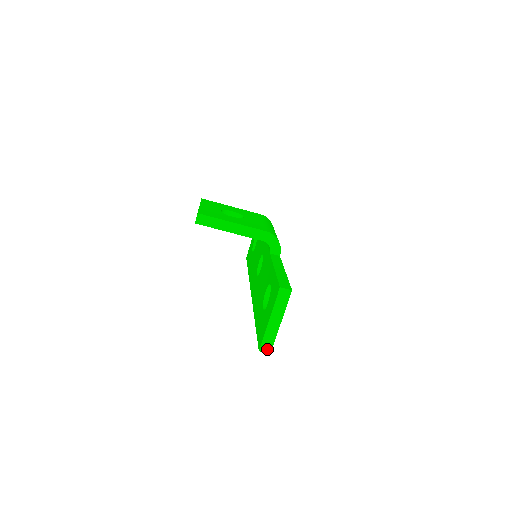
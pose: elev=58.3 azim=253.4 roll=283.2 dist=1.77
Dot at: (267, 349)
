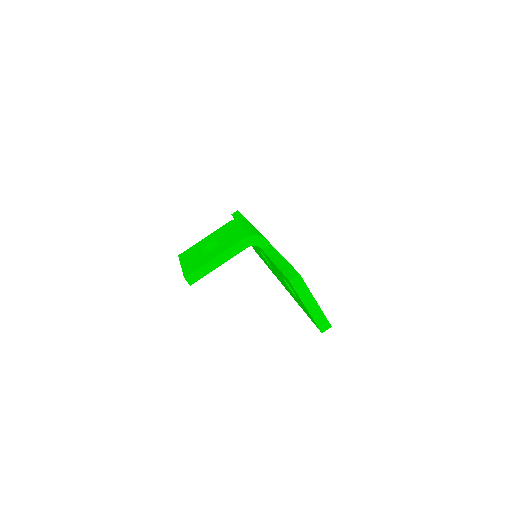
Dot at: (326, 326)
